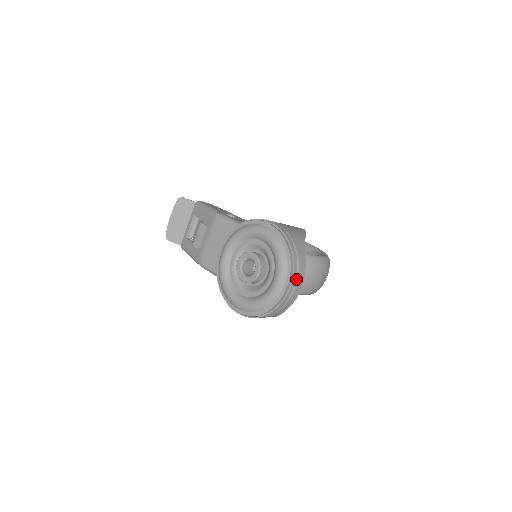
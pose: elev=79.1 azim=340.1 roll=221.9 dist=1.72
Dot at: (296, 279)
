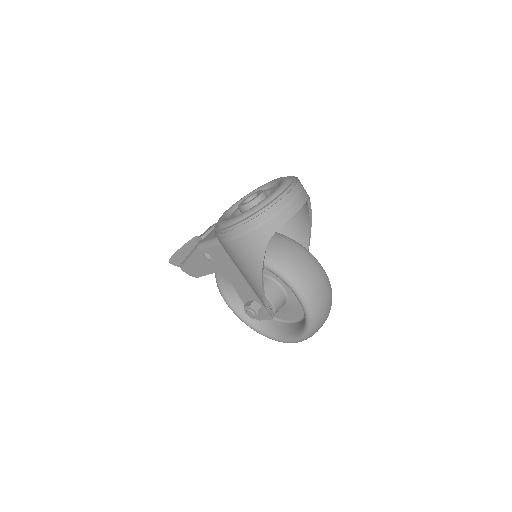
Dot at: (297, 193)
